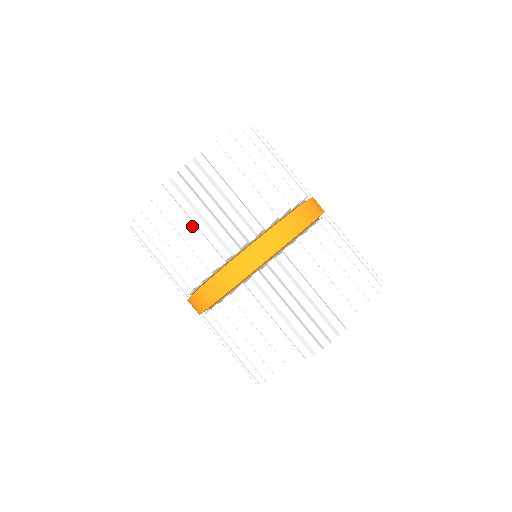
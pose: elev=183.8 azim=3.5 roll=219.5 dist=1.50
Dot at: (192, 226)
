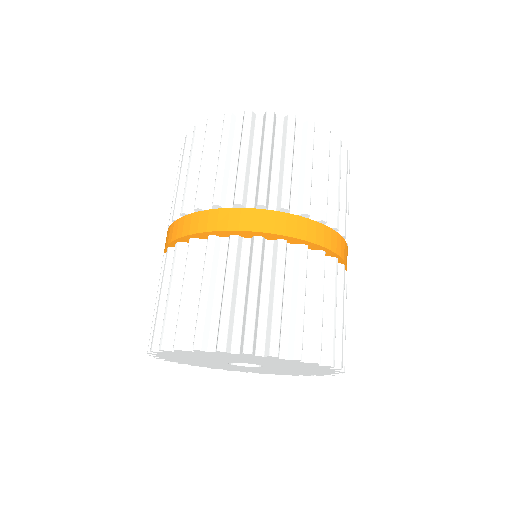
Dot at: occluded
